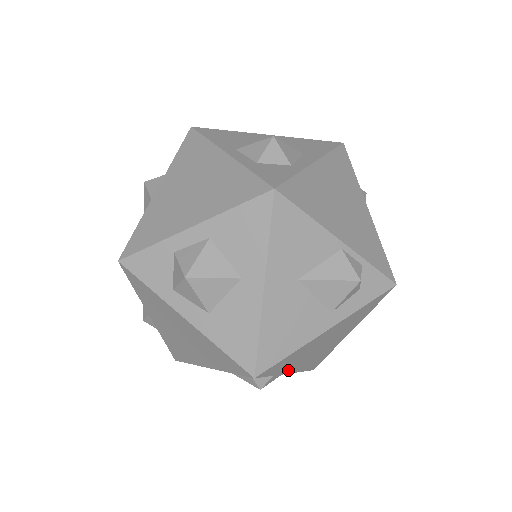
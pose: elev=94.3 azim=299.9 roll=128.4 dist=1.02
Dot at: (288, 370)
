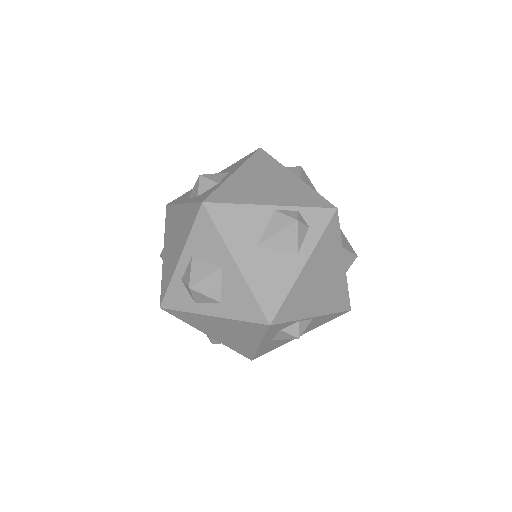
Dot at: (309, 313)
